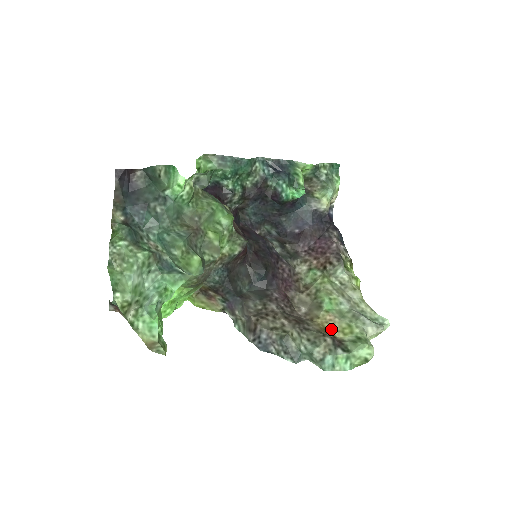
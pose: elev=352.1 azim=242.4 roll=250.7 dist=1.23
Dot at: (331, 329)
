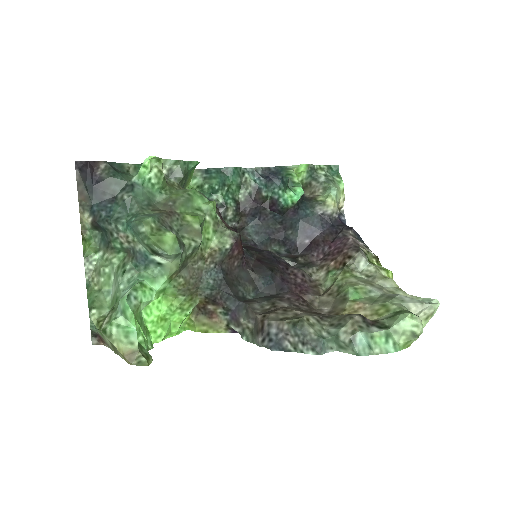
Dot at: occluded
